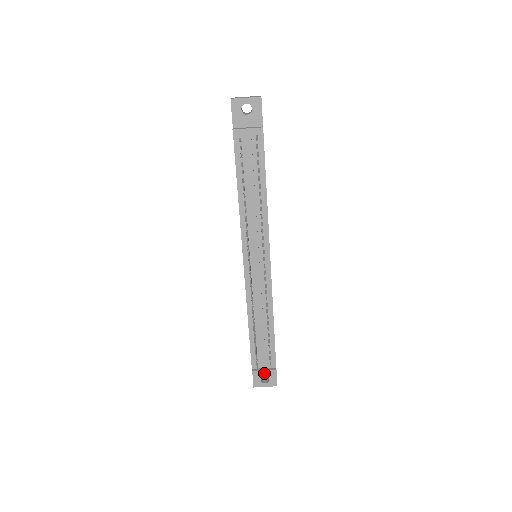
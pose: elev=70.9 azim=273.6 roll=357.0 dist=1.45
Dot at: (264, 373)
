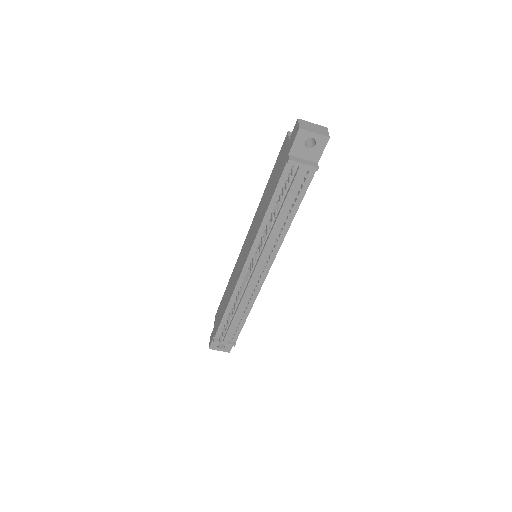
Dot at: occluded
